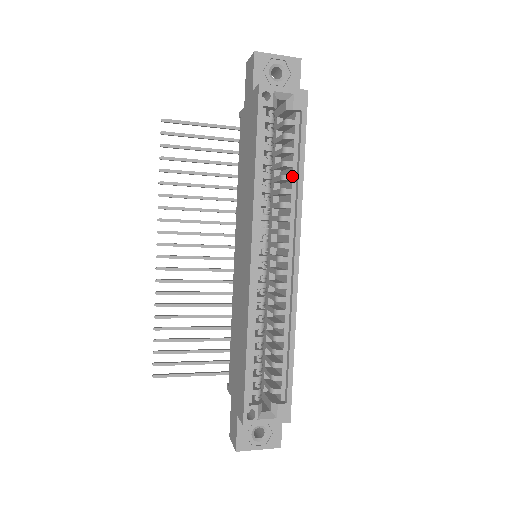
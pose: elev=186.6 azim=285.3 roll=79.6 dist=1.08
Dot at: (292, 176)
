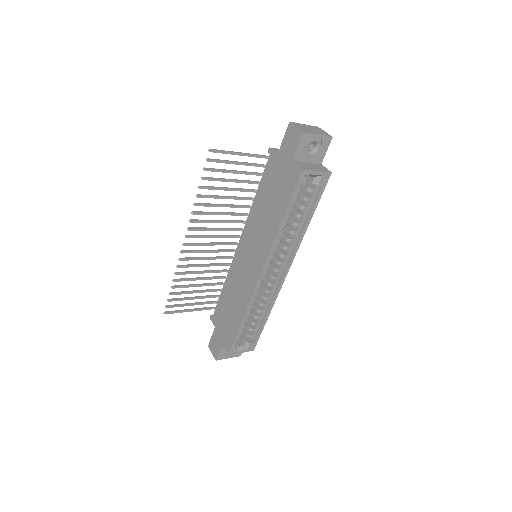
Dot at: (301, 224)
